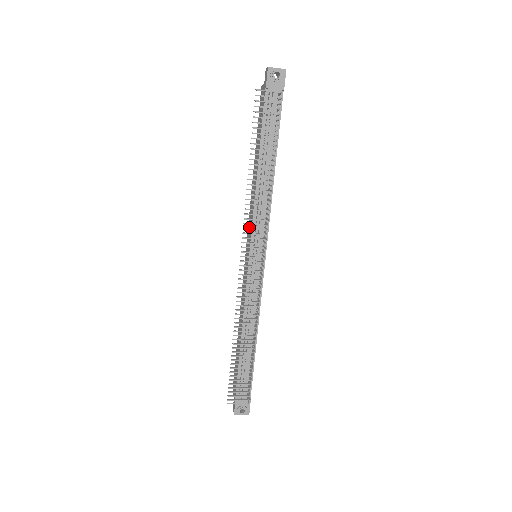
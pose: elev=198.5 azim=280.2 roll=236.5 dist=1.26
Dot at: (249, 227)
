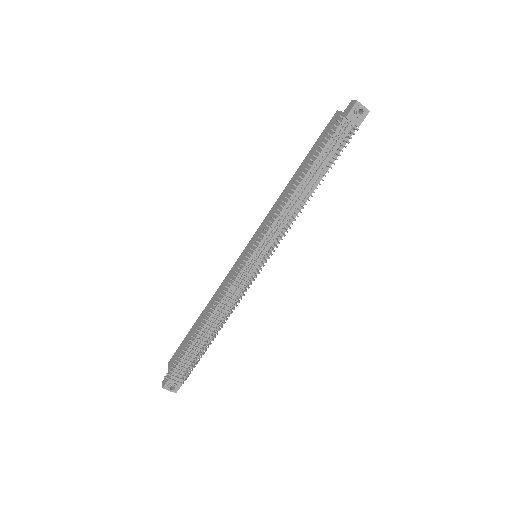
Dot at: (263, 227)
